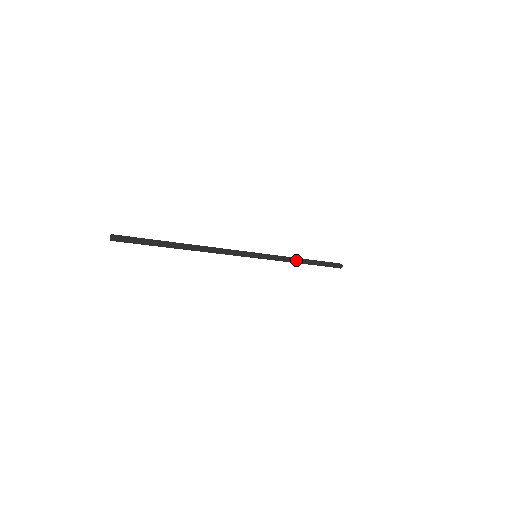
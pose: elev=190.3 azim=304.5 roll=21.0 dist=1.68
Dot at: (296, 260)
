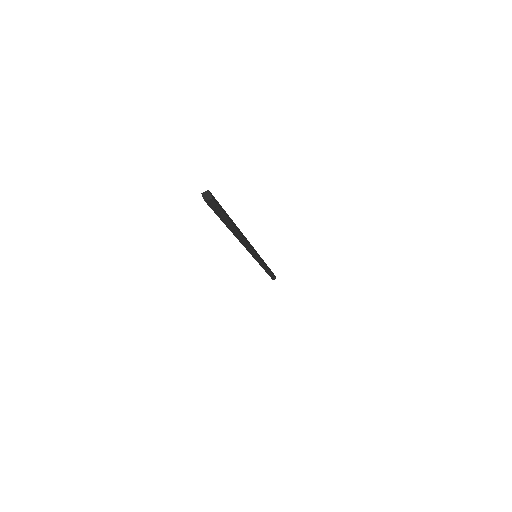
Dot at: (267, 266)
